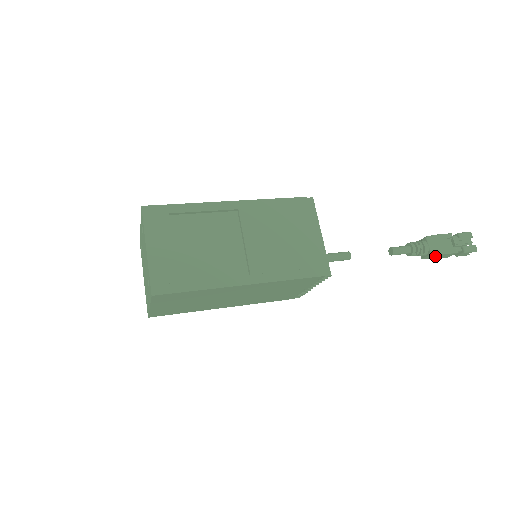
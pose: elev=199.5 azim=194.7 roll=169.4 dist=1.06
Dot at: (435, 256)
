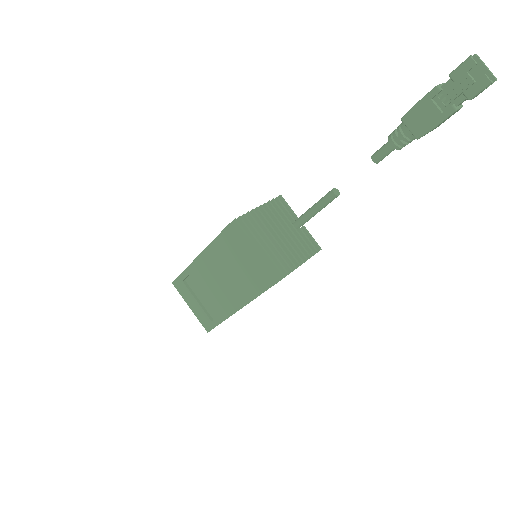
Dot at: (430, 131)
